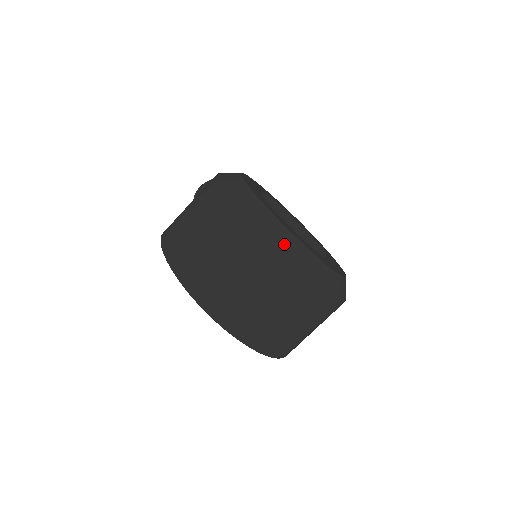
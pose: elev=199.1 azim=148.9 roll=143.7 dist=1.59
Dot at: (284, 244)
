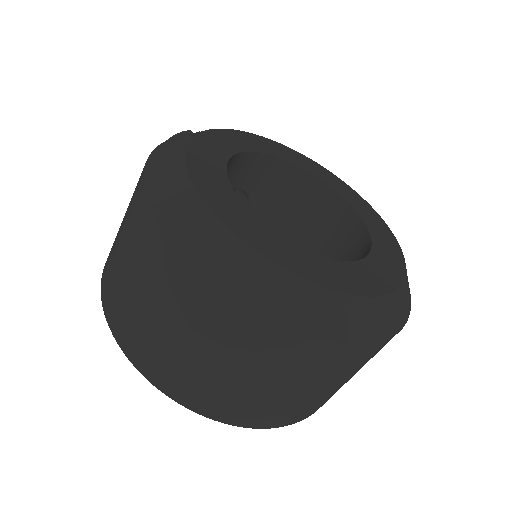
Dot at: (265, 294)
